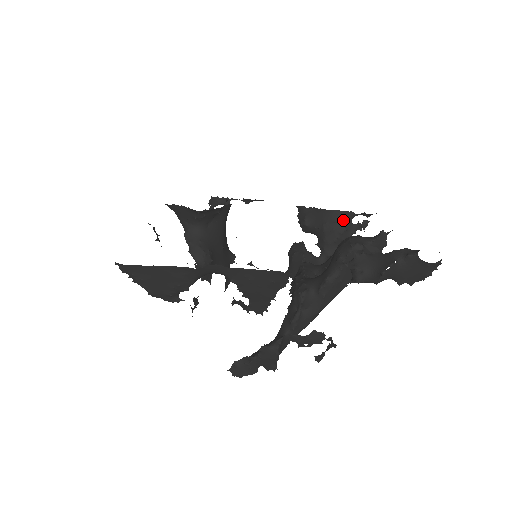
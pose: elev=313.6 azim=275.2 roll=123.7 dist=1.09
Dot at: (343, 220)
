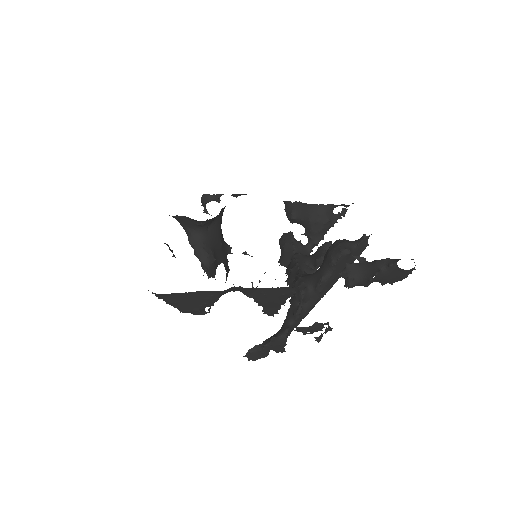
Dot at: (326, 212)
